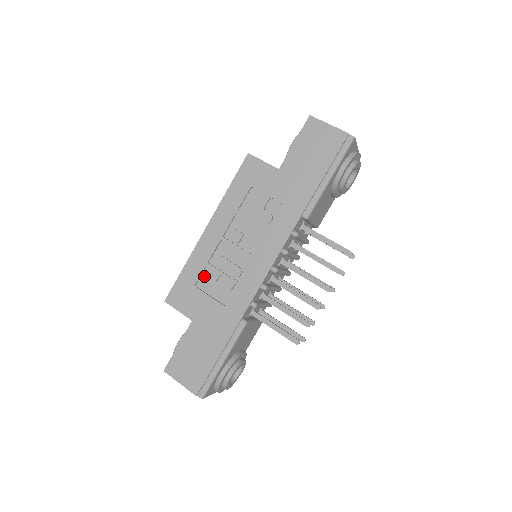
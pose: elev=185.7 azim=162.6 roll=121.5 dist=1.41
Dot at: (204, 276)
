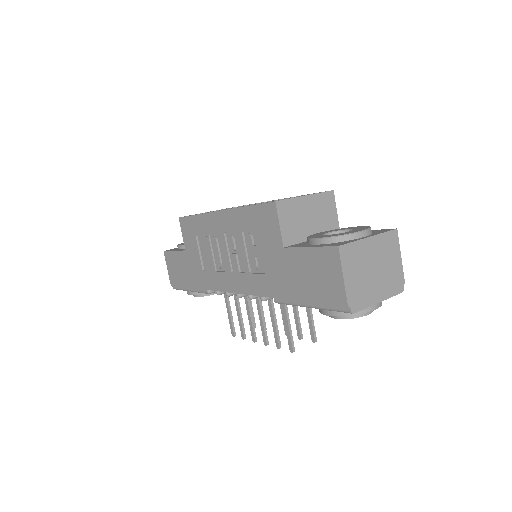
Dot at: (204, 237)
